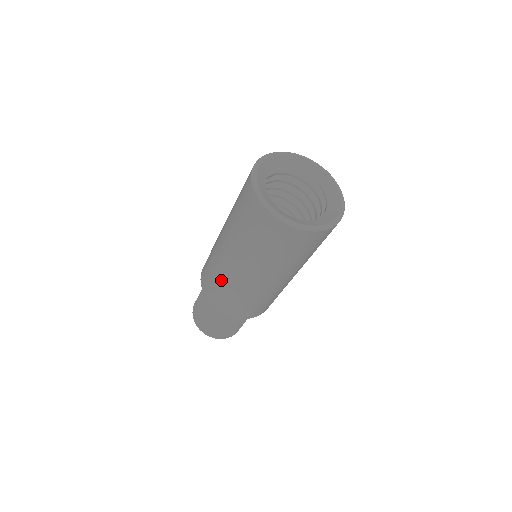
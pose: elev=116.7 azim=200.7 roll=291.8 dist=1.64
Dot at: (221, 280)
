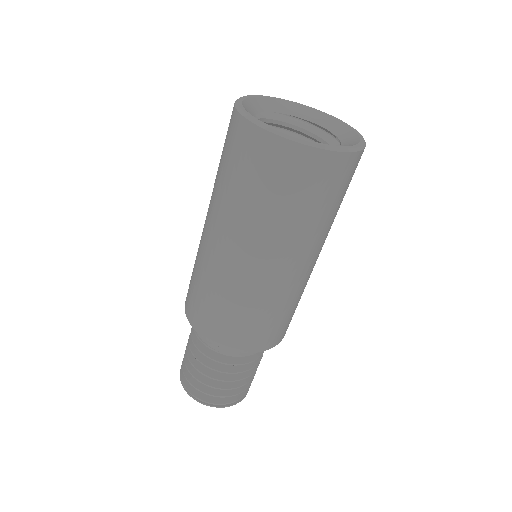
Dot at: (196, 259)
